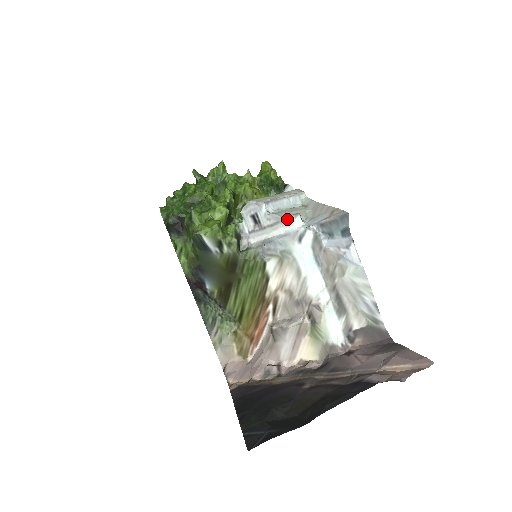
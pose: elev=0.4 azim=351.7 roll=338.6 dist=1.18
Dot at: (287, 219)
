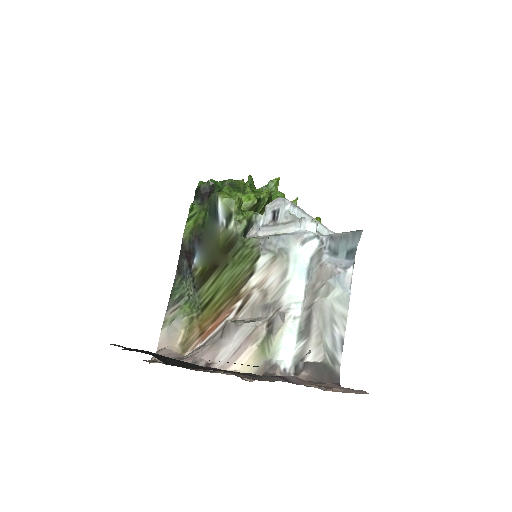
Dot at: (303, 219)
